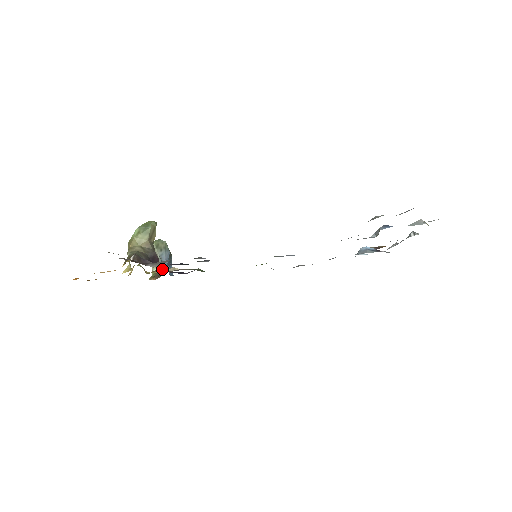
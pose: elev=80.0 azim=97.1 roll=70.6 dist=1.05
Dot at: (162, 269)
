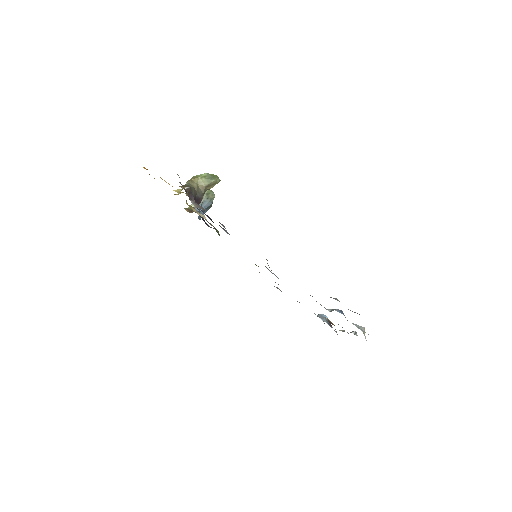
Dot at: (197, 210)
